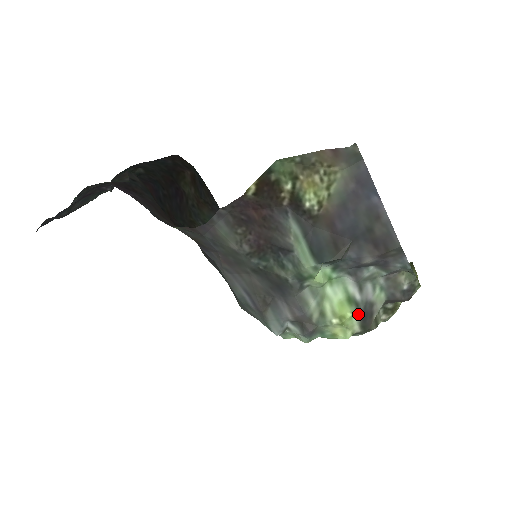
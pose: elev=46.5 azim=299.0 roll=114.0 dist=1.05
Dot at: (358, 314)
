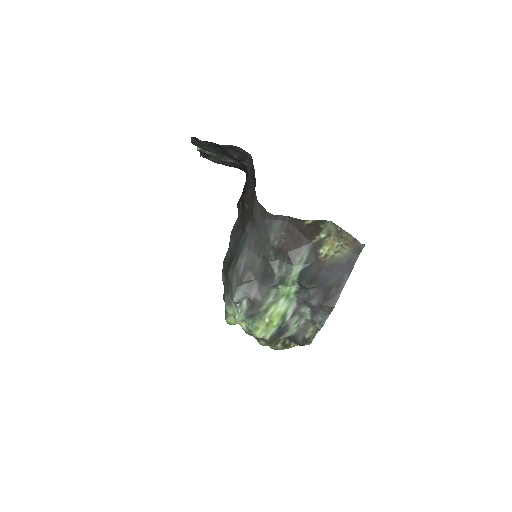
Dot at: (278, 328)
